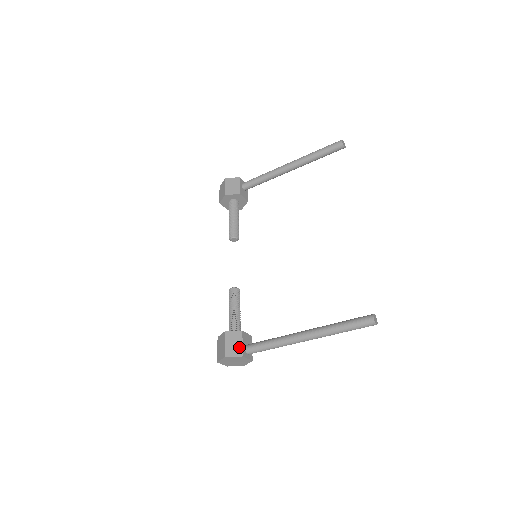
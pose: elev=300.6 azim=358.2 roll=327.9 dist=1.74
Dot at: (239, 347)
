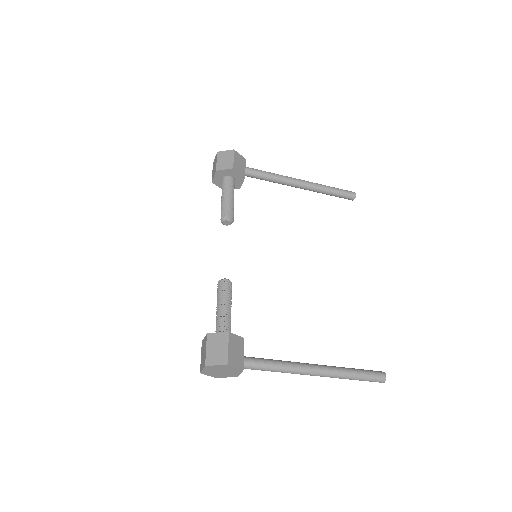
Dot at: (241, 357)
